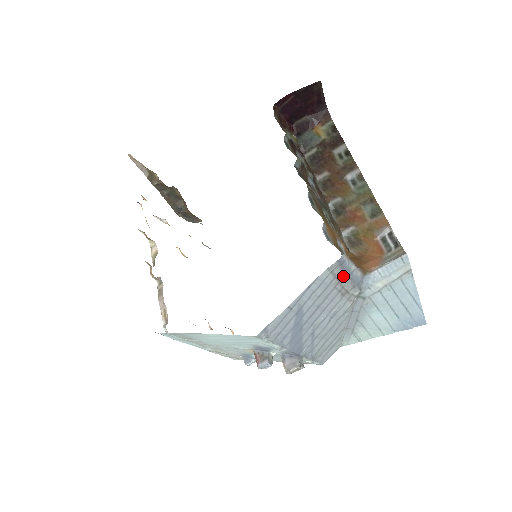
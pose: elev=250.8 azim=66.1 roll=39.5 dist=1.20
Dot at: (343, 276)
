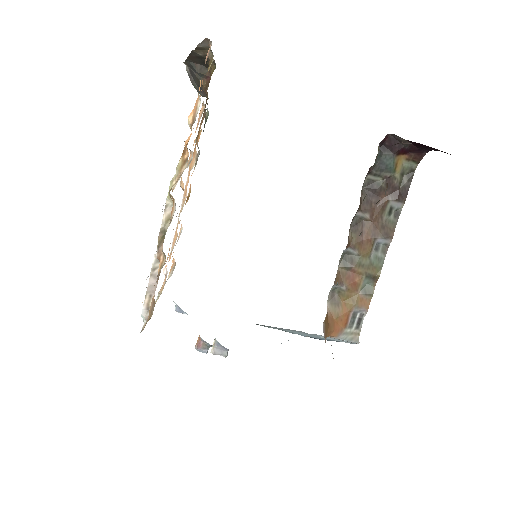
Dot at: occluded
